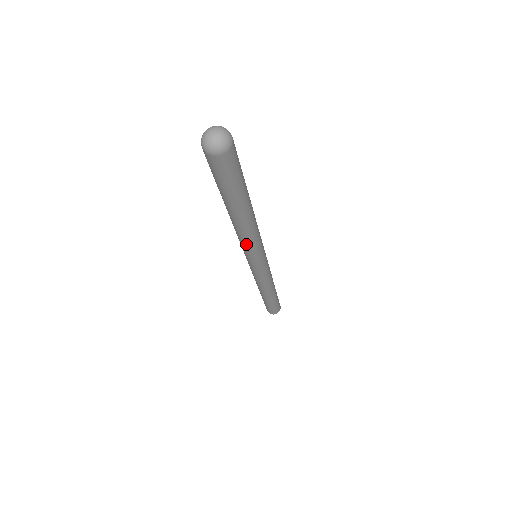
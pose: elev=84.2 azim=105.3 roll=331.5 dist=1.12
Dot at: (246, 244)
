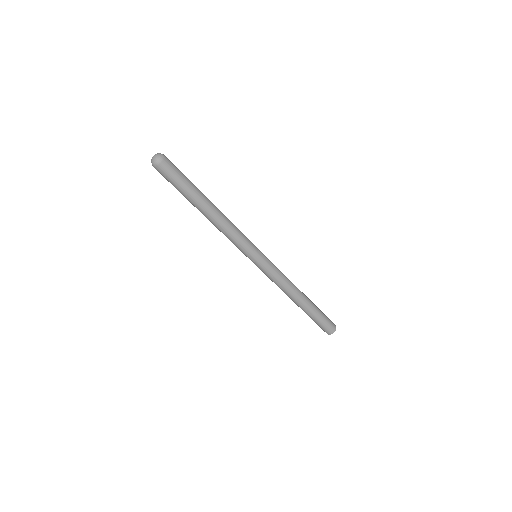
Dot at: (232, 237)
